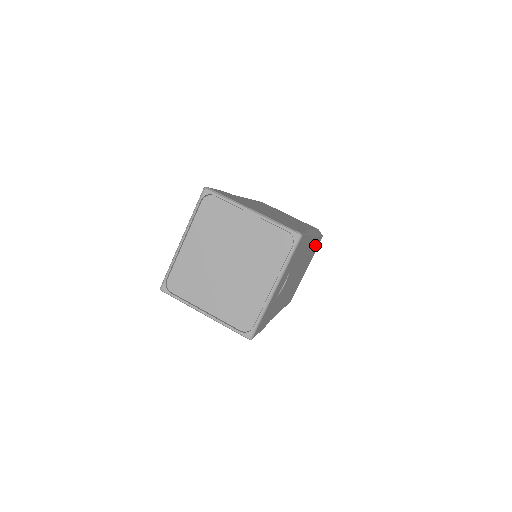
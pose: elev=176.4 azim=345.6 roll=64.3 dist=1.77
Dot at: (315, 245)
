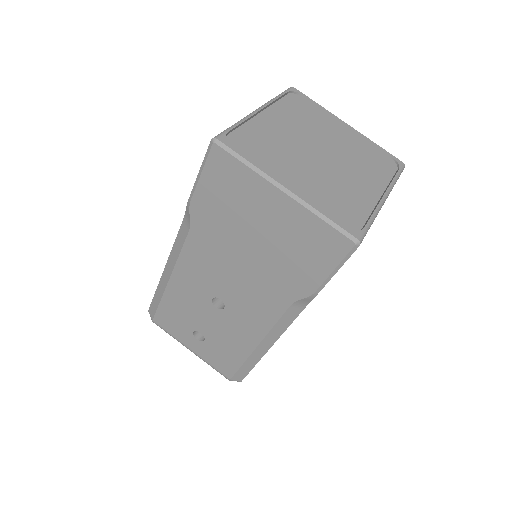
Dot at: occluded
